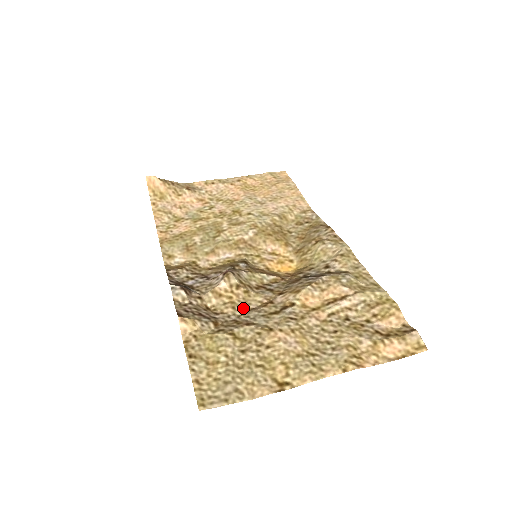
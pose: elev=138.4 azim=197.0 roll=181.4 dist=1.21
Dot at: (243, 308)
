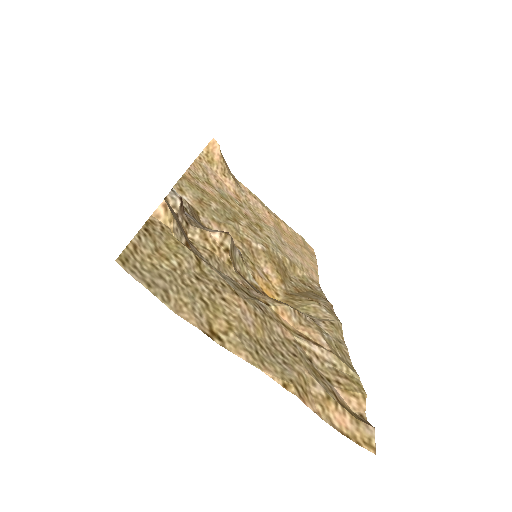
Dot at: (218, 266)
